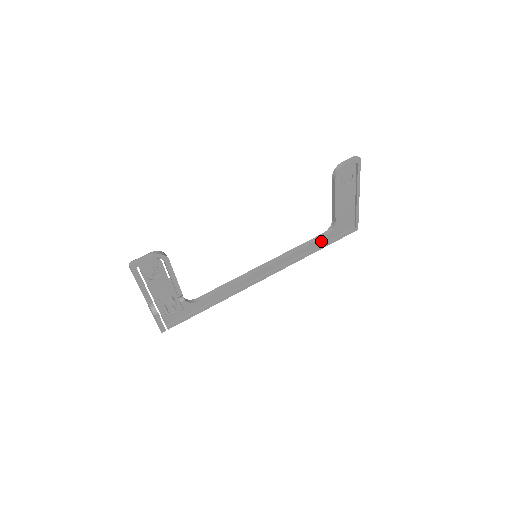
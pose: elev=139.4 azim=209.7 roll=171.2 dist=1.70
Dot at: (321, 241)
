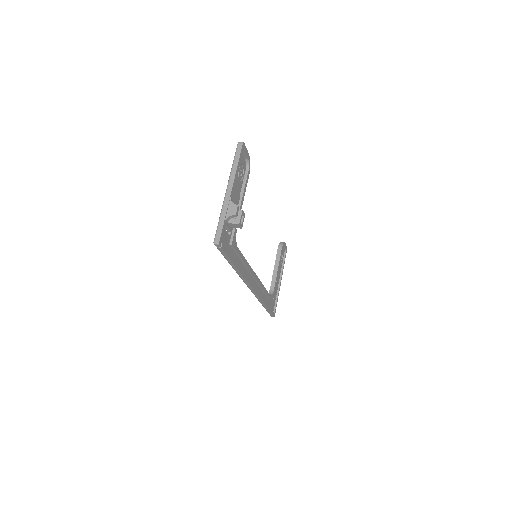
Dot at: (266, 300)
